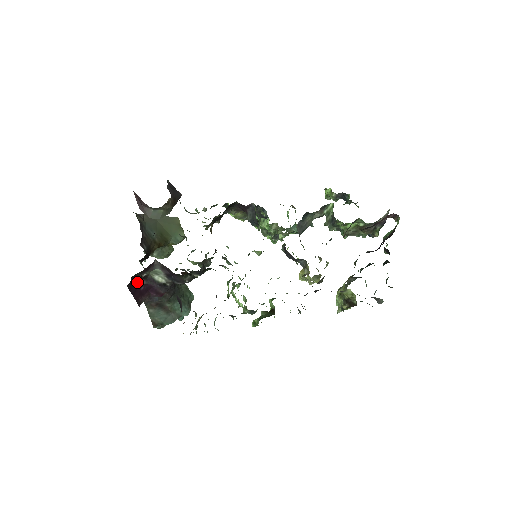
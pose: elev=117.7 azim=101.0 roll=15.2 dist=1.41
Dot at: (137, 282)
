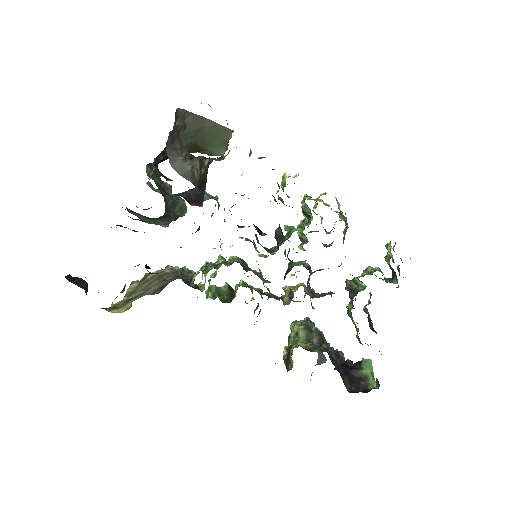
Dot at: occluded
